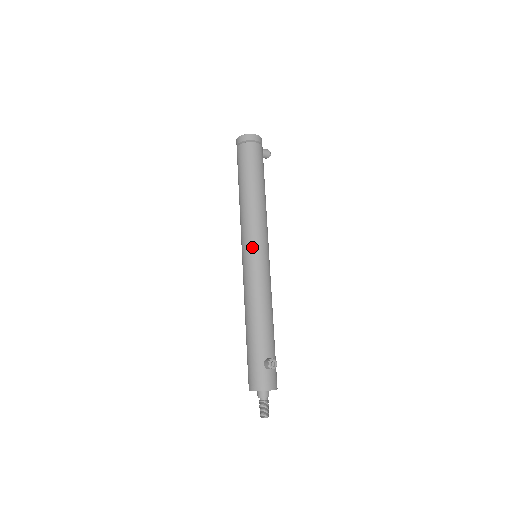
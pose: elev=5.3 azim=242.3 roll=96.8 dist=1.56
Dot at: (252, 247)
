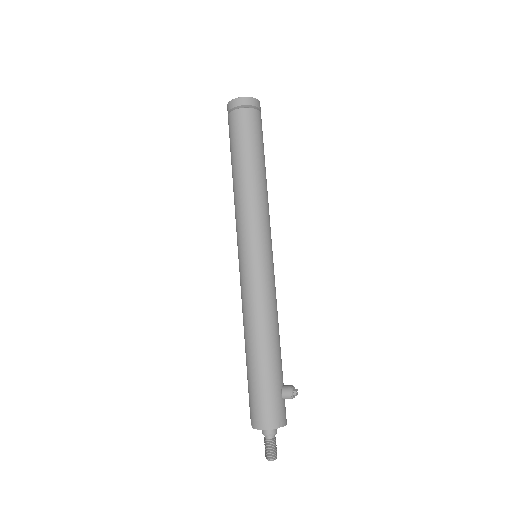
Dot at: (263, 245)
